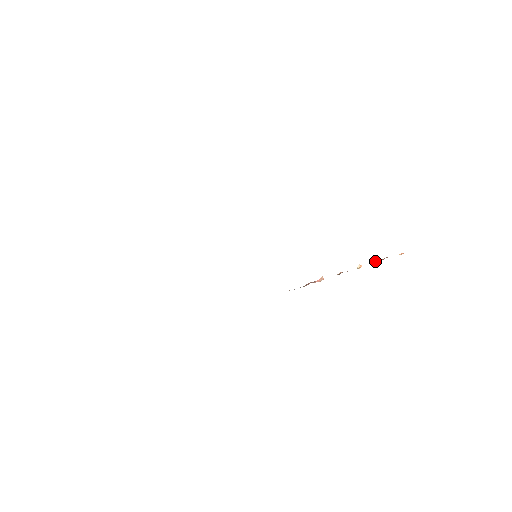
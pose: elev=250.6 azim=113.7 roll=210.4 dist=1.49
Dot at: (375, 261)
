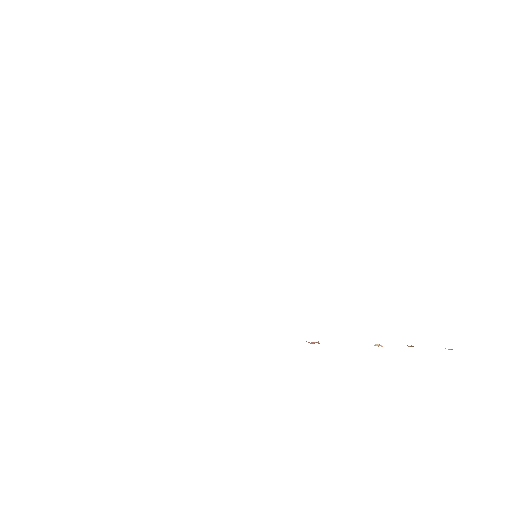
Dot at: occluded
